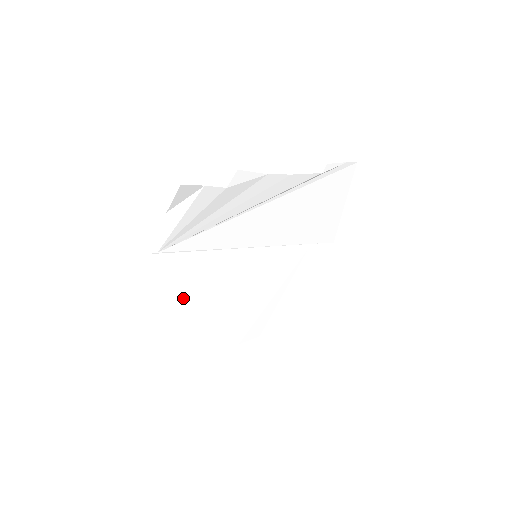
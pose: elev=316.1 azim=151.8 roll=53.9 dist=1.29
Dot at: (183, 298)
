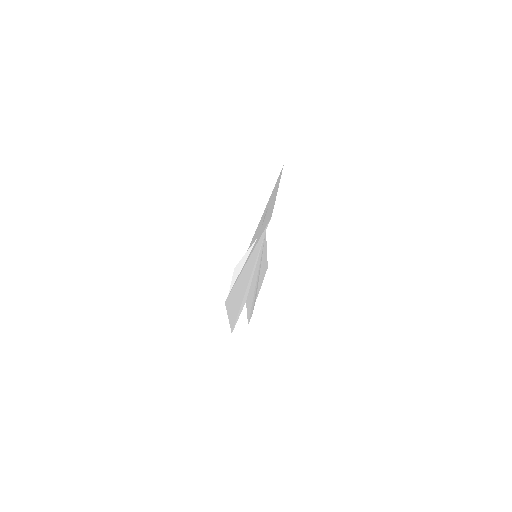
Dot at: (236, 312)
